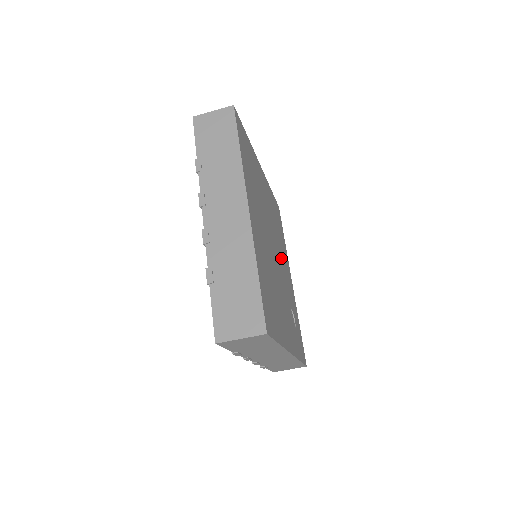
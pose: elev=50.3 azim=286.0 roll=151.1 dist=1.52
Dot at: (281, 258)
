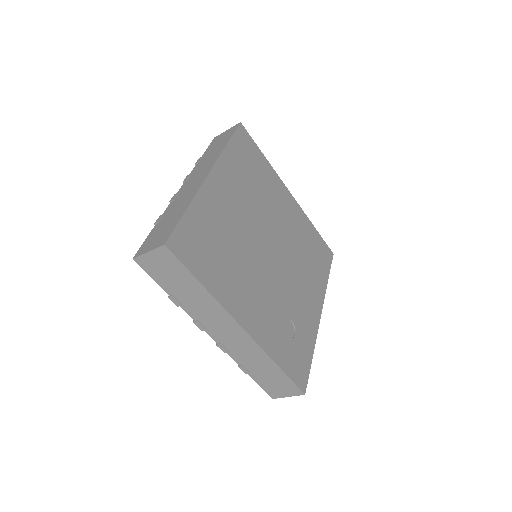
Dot at: (294, 272)
